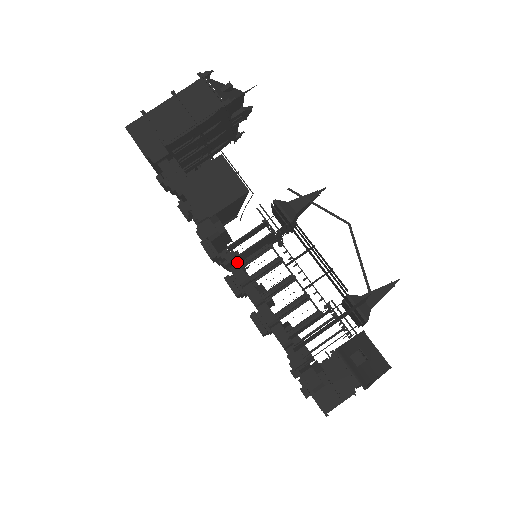
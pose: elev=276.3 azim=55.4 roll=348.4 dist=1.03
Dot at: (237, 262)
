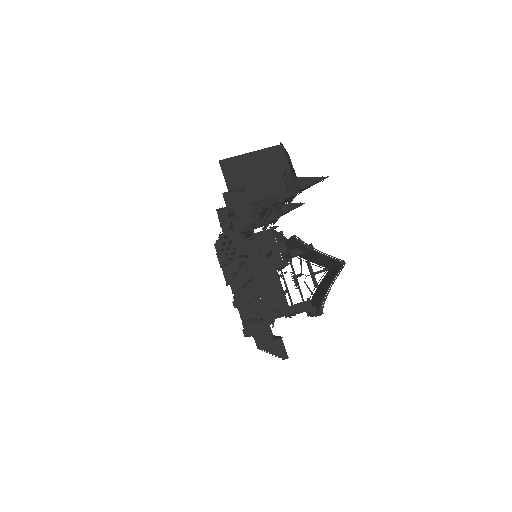
Dot at: occluded
